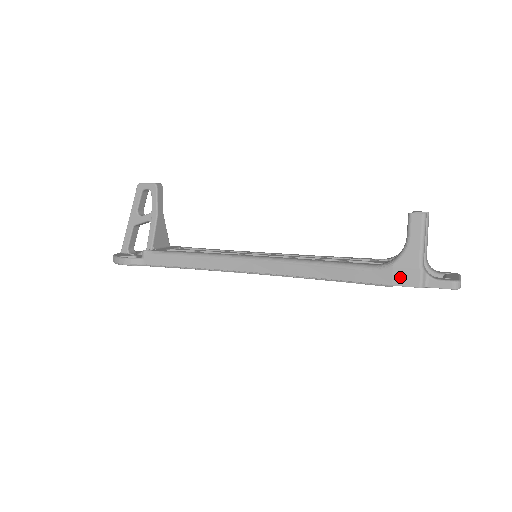
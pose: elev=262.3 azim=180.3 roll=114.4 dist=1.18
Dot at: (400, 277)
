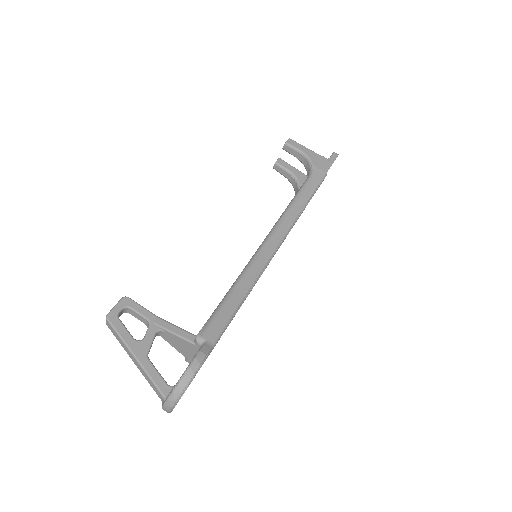
Dot at: (323, 166)
